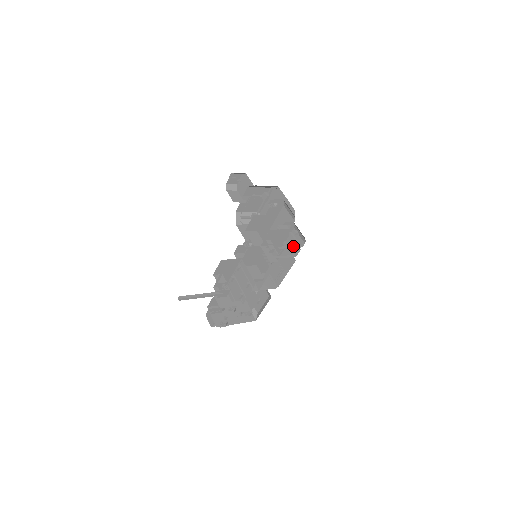
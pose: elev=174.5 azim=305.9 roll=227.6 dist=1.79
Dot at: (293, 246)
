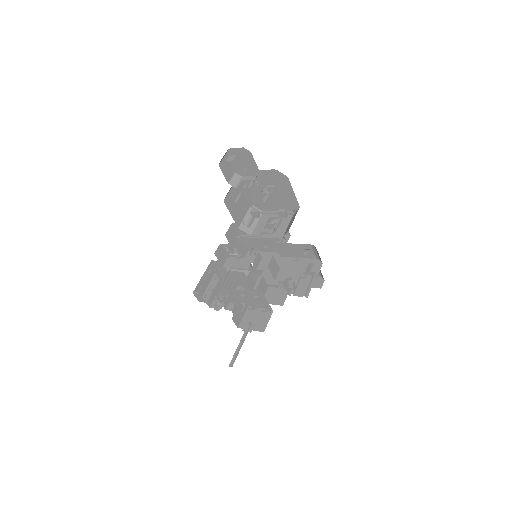
Dot at: (310, 282)
